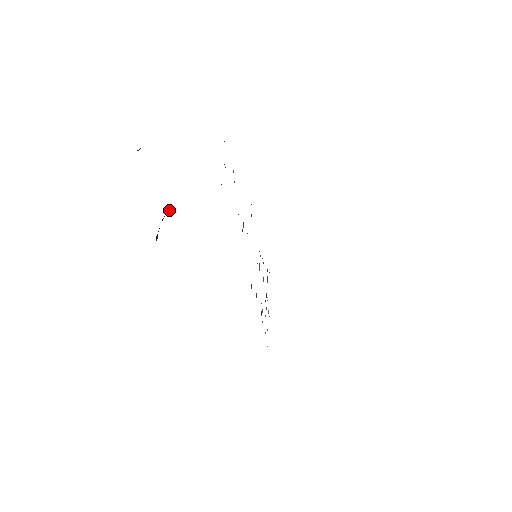
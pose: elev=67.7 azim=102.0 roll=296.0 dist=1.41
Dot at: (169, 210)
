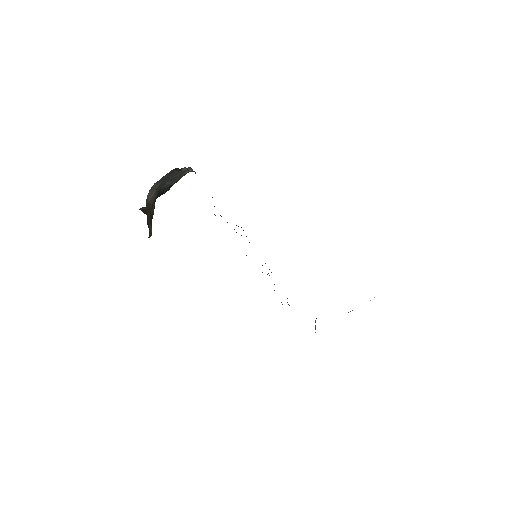
Dot at: (149, 195)
